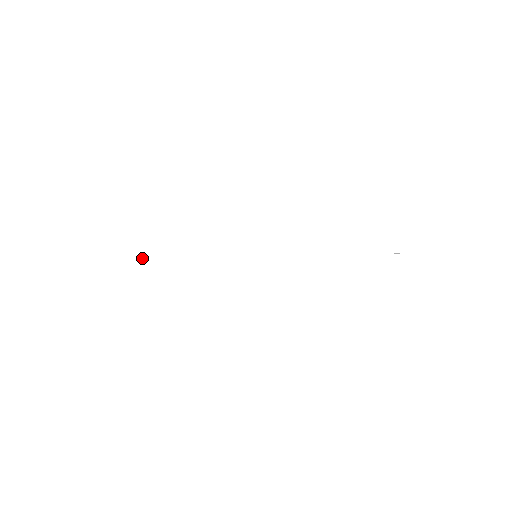
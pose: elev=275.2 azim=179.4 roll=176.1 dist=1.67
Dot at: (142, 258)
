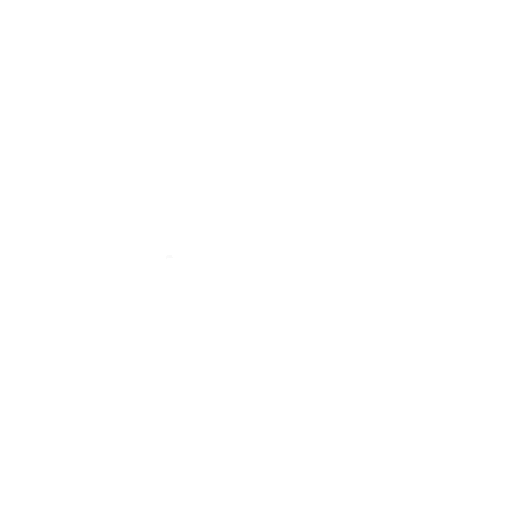
Dot at: (172, 256)
